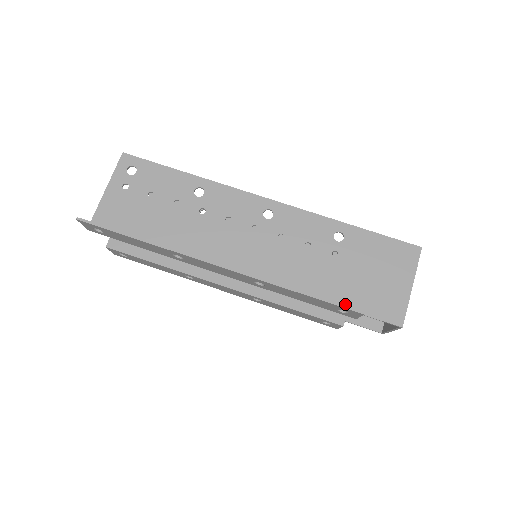
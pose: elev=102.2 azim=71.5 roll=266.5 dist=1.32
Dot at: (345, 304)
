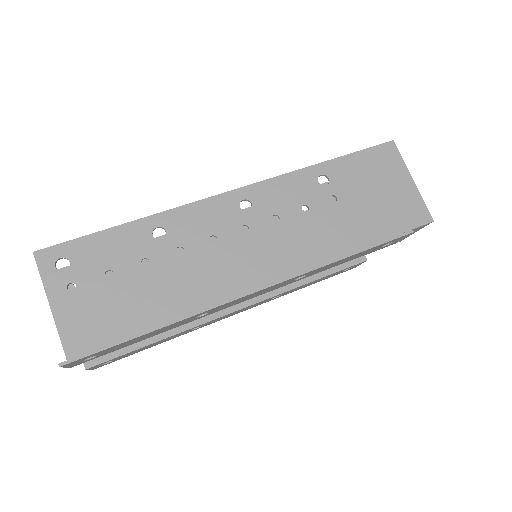
Dot at: (378, 237)
